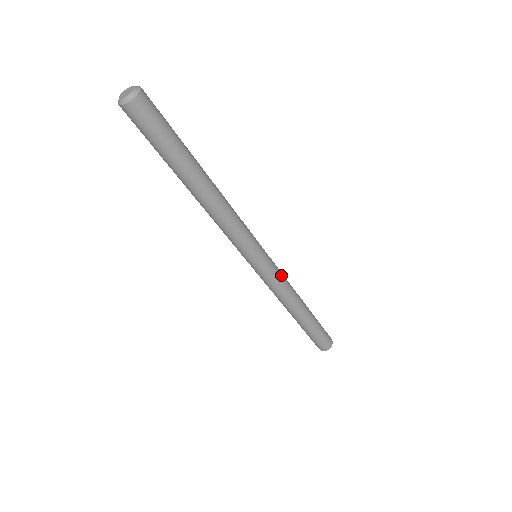
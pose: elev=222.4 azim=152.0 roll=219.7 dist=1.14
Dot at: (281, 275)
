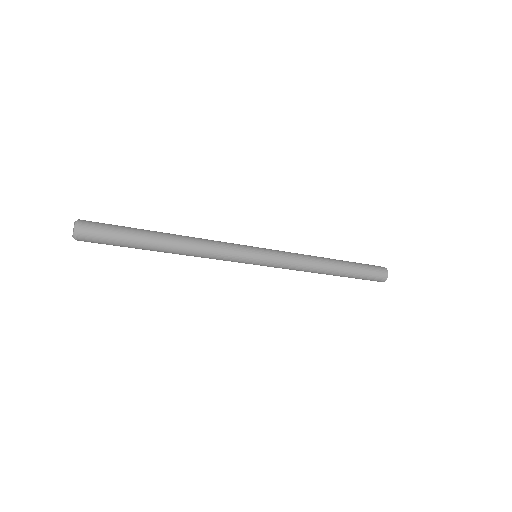
Dot at: (287, 252)
